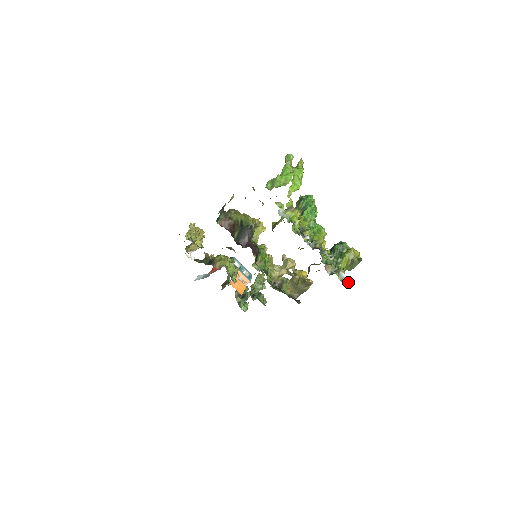
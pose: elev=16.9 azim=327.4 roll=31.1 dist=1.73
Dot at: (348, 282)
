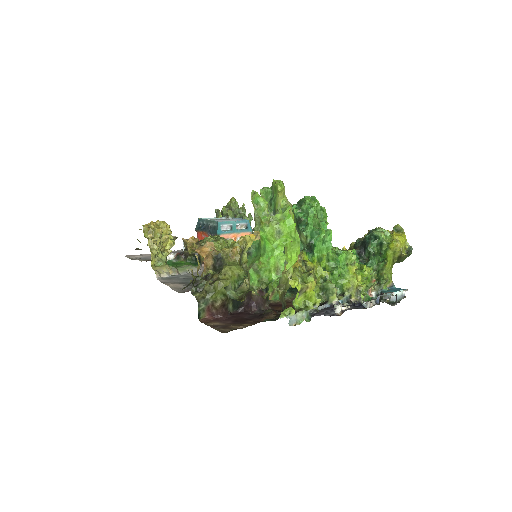
Dot at: (403, 295)
